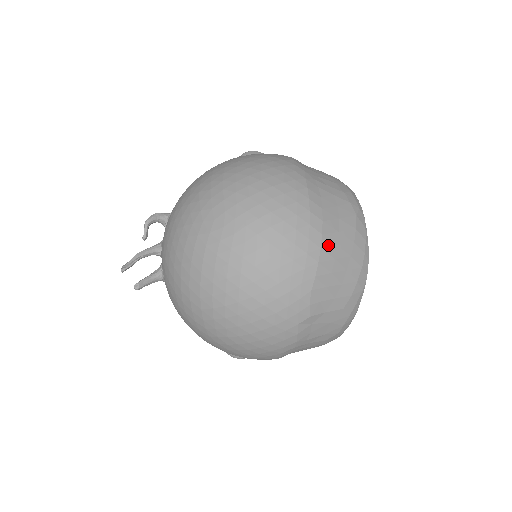
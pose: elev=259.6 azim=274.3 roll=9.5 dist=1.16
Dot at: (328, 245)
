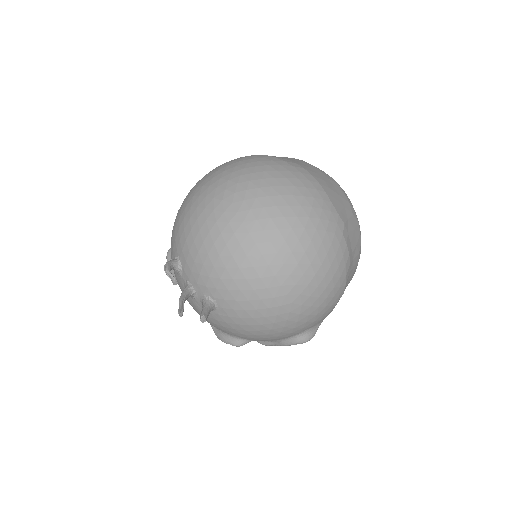
Dot at: (313, 173)
